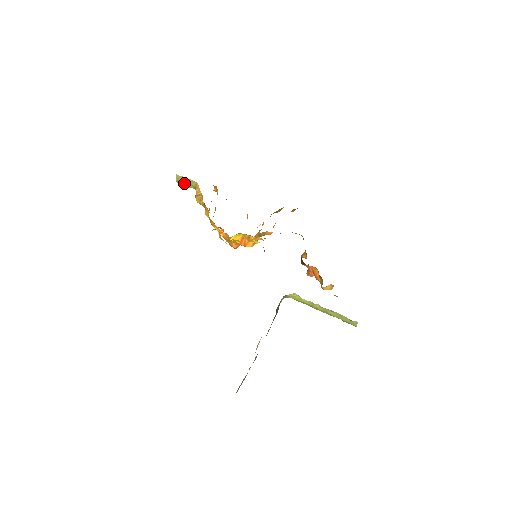
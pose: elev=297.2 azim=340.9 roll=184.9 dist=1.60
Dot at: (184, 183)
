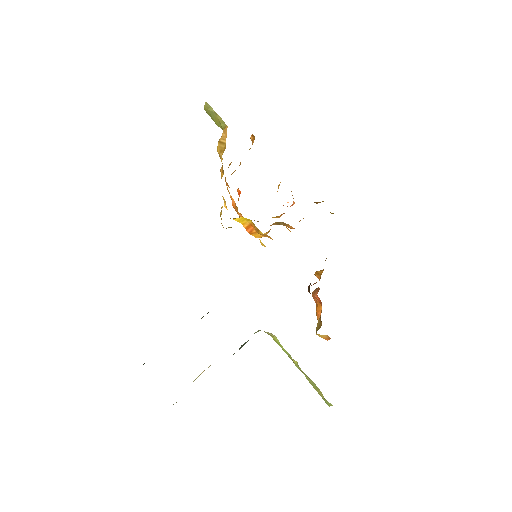
Dot at: (212, 116)
